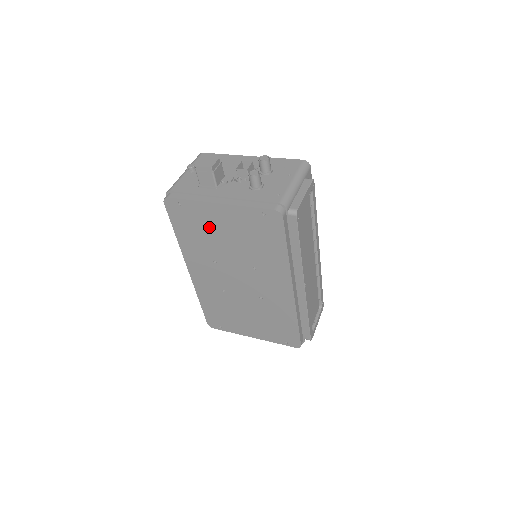
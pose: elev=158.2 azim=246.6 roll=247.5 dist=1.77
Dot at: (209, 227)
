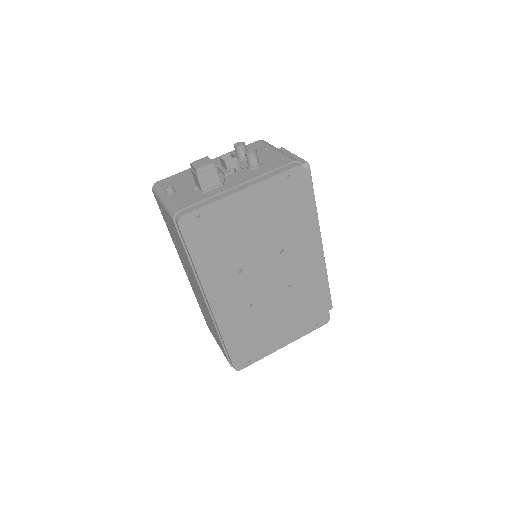
Dot at: (233, 228)
